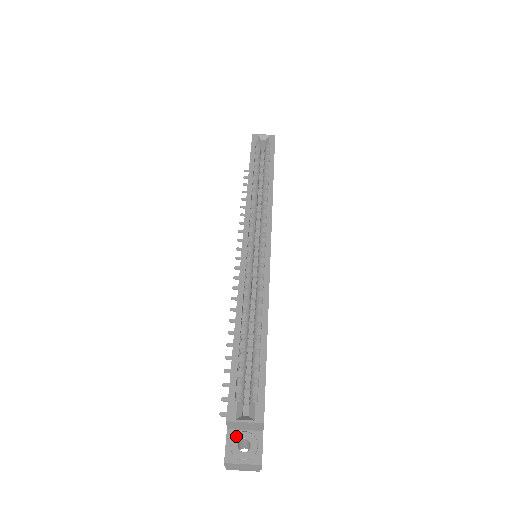
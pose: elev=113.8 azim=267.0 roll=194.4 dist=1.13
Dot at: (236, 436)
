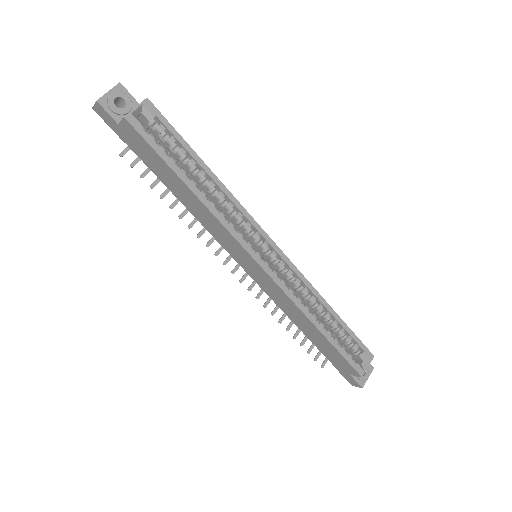
Dot at: occluded
